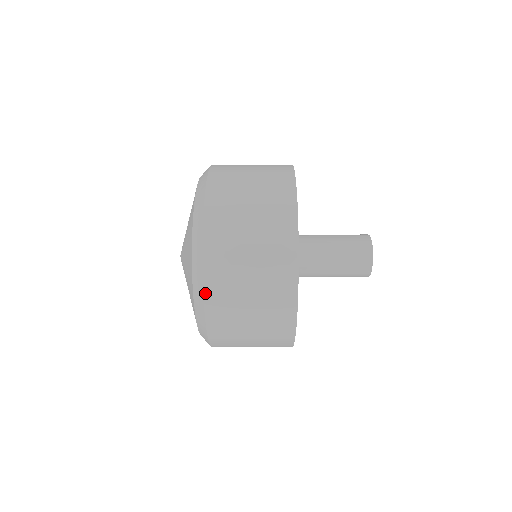
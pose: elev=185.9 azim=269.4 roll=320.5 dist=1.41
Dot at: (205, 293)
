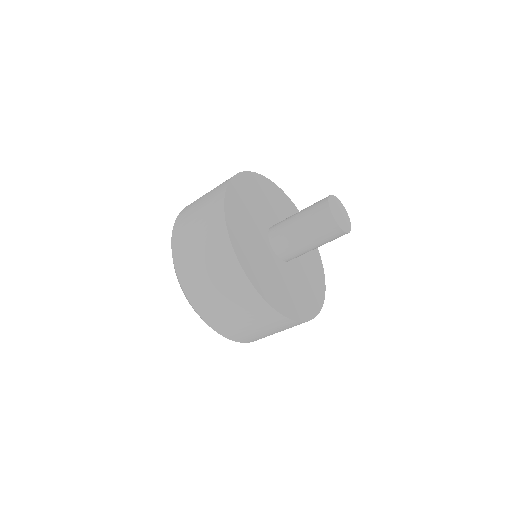
Dot at: (172, 242)
